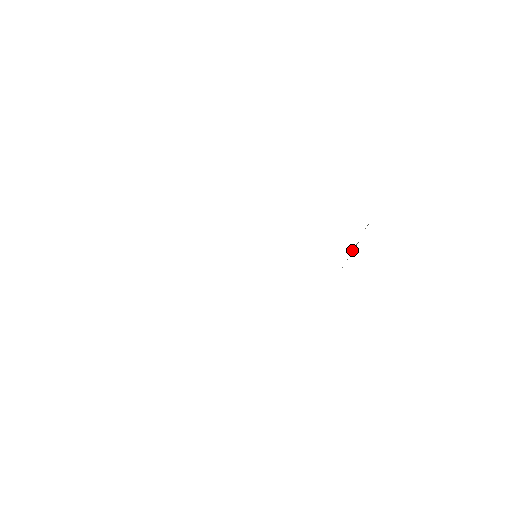
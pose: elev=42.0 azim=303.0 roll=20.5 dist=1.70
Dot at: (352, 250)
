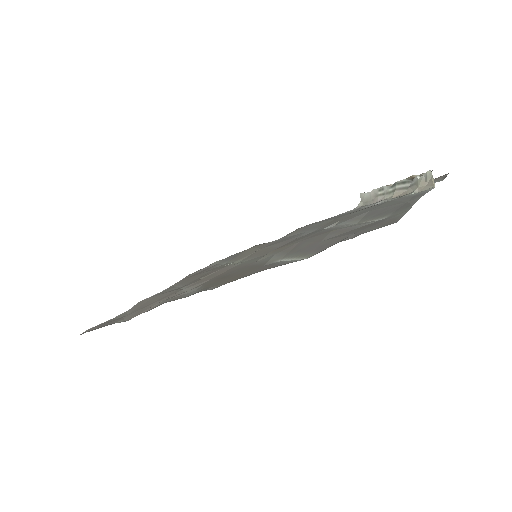
Dot at: (397, 190)
